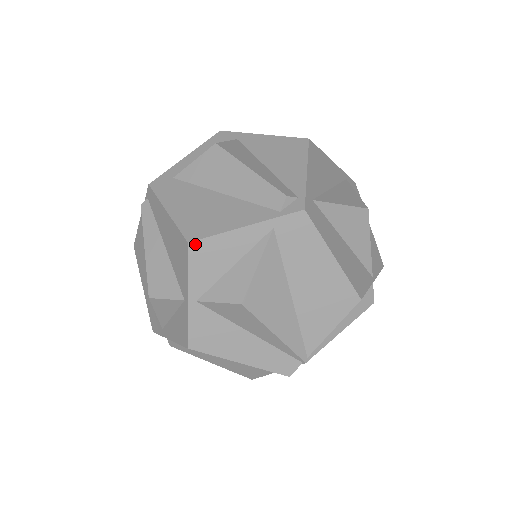
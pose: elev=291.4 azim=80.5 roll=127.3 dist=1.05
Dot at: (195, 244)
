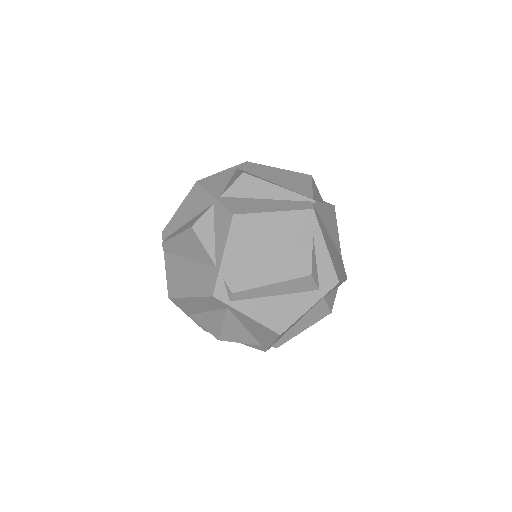
Dot at: (201, 181)
